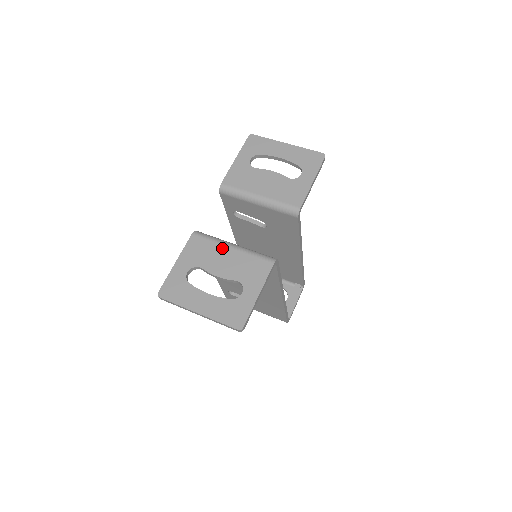
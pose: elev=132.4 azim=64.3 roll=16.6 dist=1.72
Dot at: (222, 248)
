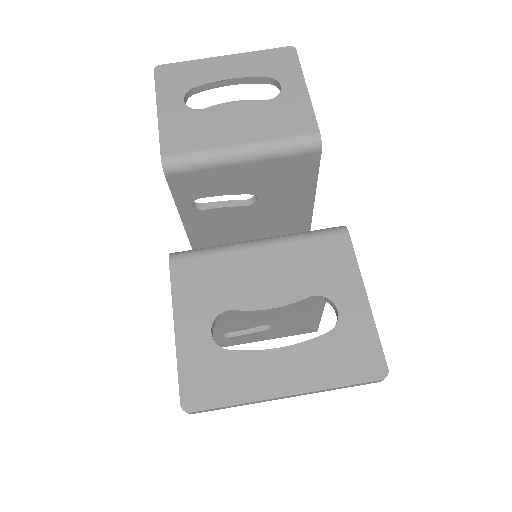
Dot at: (243, 256)
